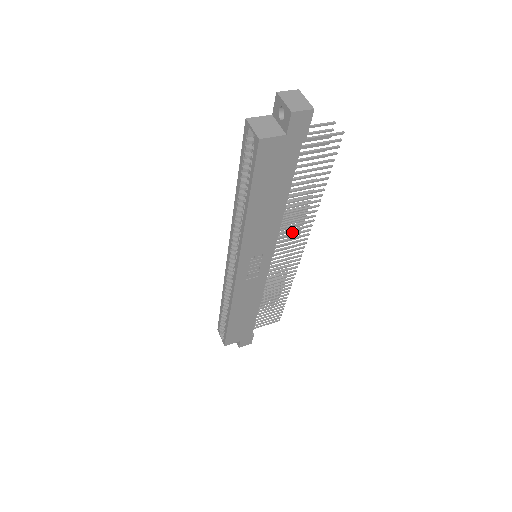
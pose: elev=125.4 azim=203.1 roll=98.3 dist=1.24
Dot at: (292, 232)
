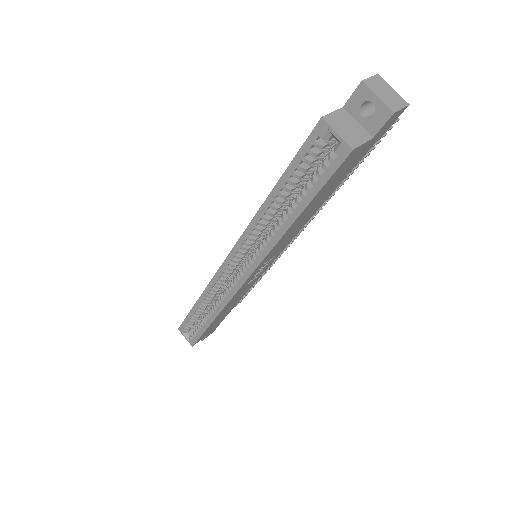
Dot at: occluded
